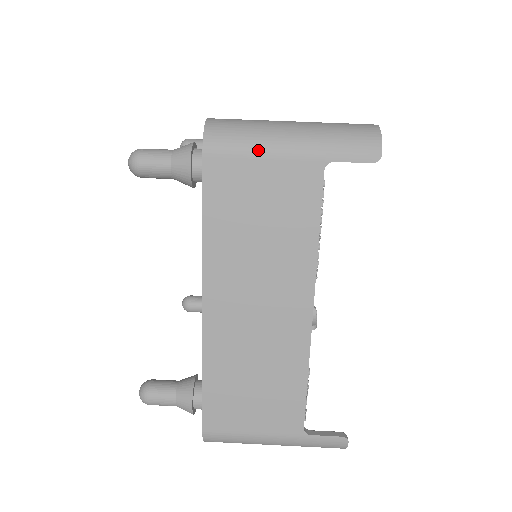
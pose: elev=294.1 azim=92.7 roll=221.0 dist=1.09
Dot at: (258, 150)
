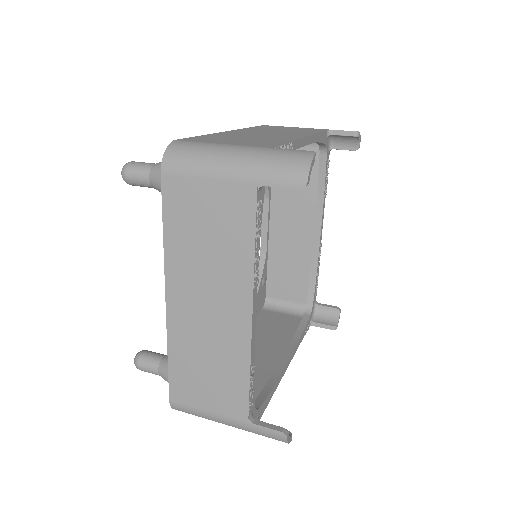
Dot at: (203, 171)
